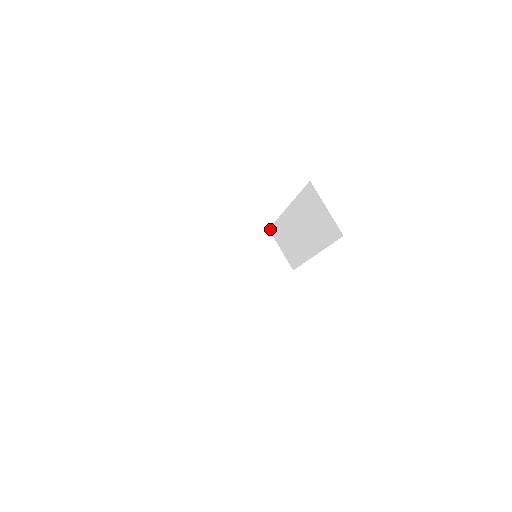
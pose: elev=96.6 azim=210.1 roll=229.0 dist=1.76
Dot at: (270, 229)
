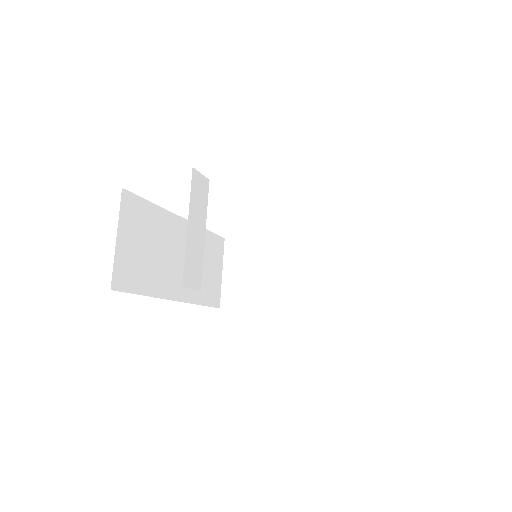
Dot at: (364, 234)
